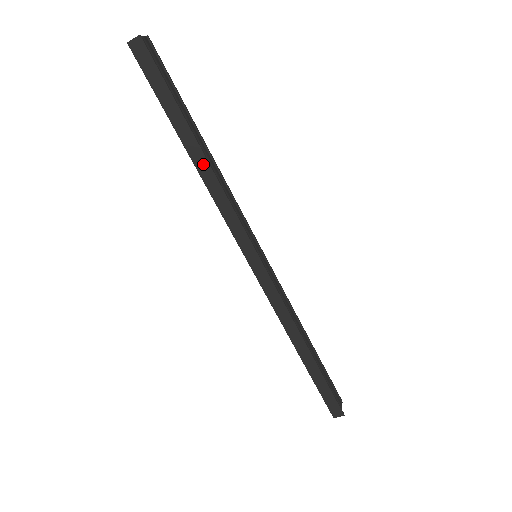
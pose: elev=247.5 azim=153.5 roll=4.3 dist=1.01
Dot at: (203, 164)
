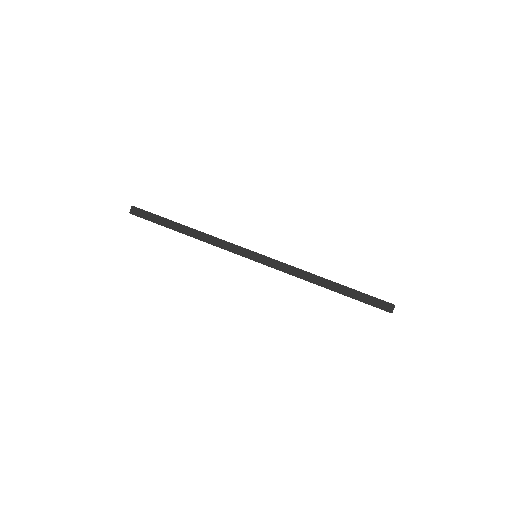
Dot at: (194, 233)
